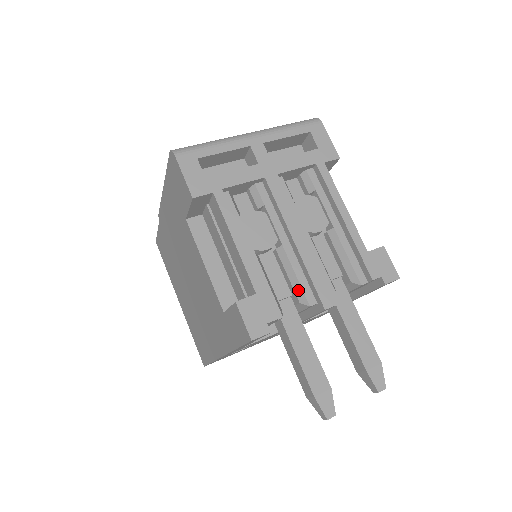
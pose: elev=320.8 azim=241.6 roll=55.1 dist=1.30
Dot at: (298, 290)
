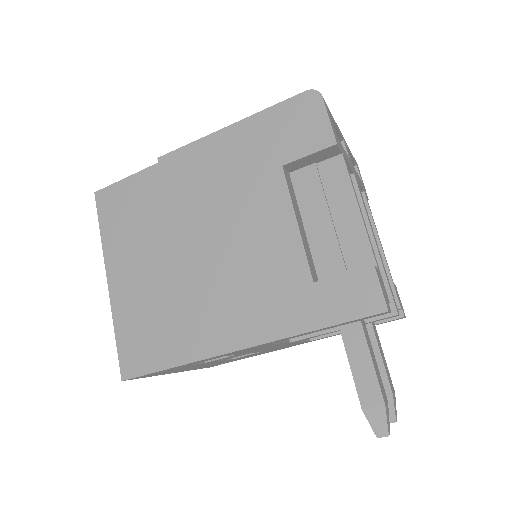
Dot at: occluded
